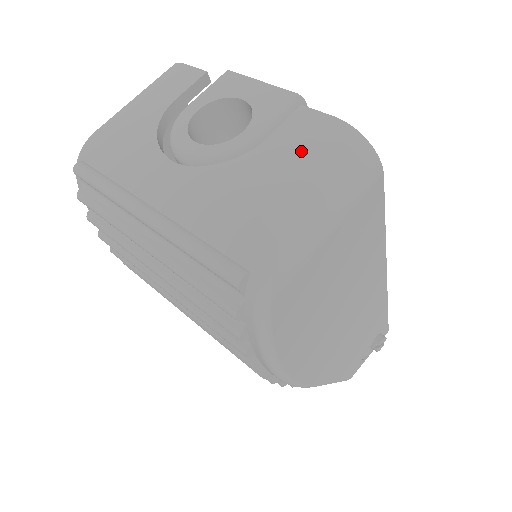
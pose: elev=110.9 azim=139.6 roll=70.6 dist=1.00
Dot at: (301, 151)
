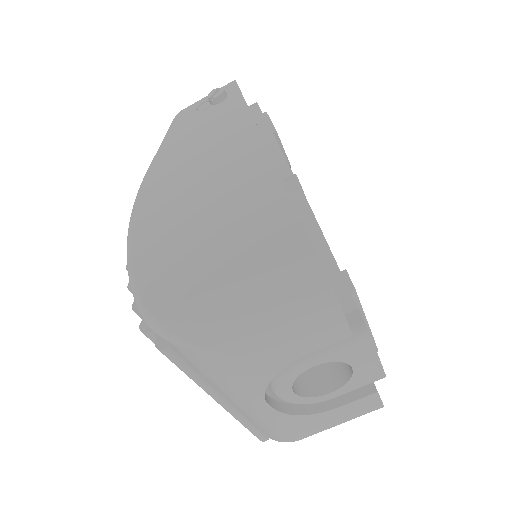
Dot at: (347, 419)
